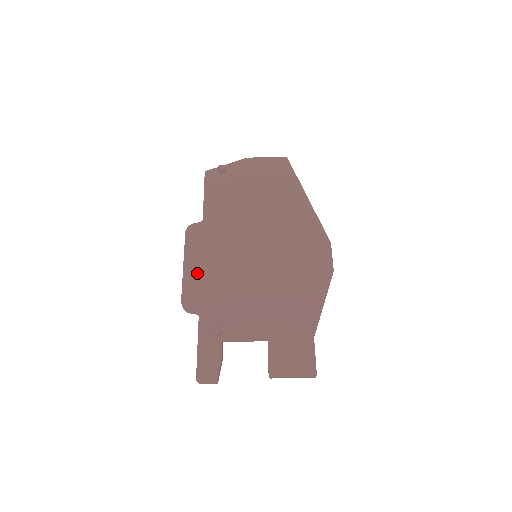
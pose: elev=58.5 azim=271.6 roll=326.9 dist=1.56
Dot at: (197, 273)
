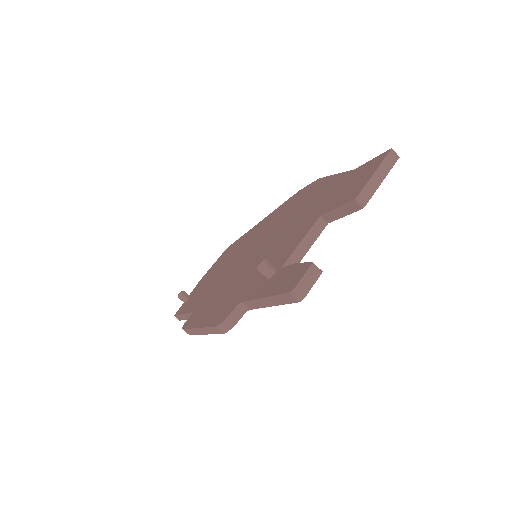
Dot at: (213, 311)
